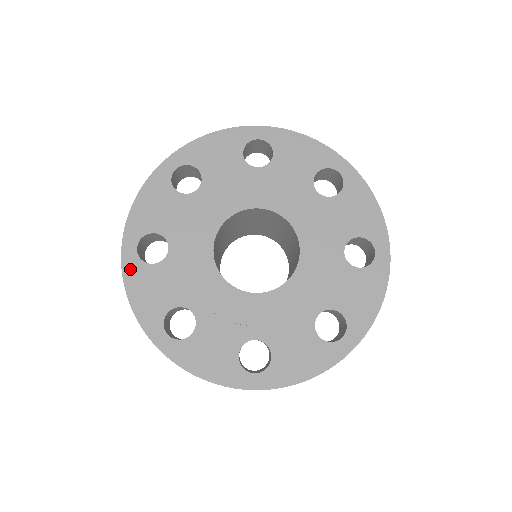
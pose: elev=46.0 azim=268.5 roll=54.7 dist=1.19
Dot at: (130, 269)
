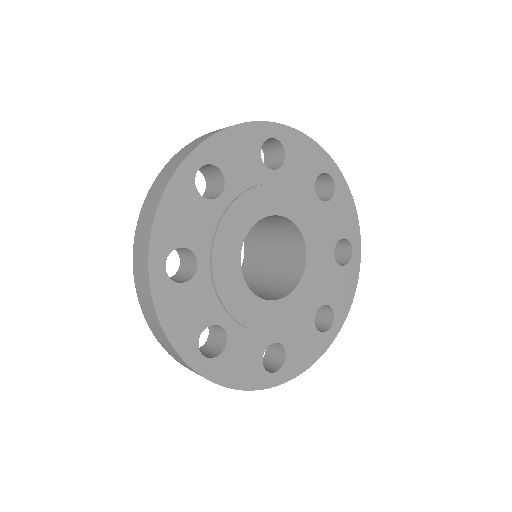
Dot at: (160, 292)
